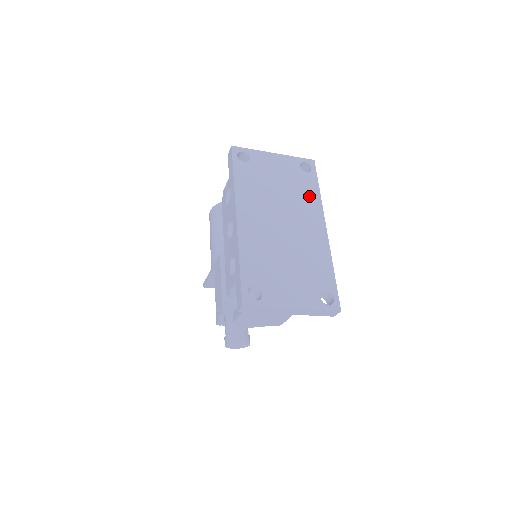
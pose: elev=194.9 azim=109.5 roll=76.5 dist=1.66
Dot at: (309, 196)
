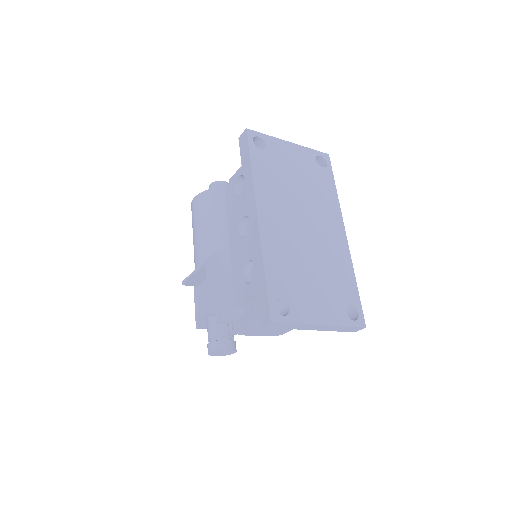
Dot at: (327, 195)
